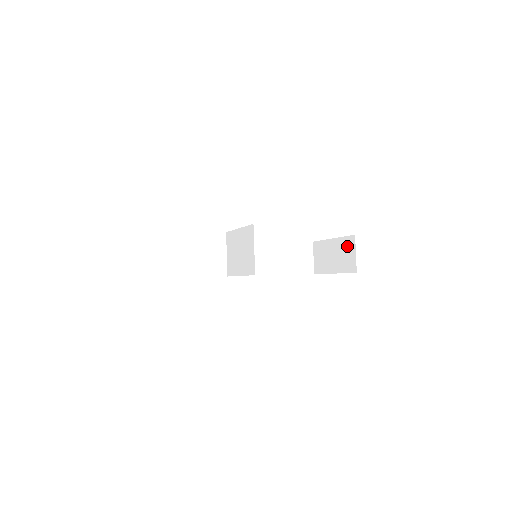
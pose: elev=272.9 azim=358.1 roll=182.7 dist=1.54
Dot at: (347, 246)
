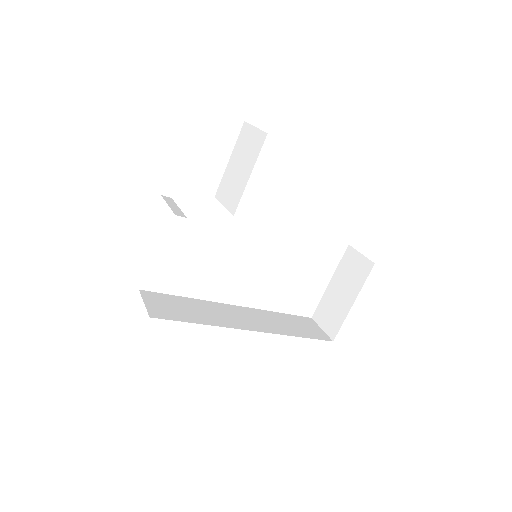
Dot at: (348, 263)
